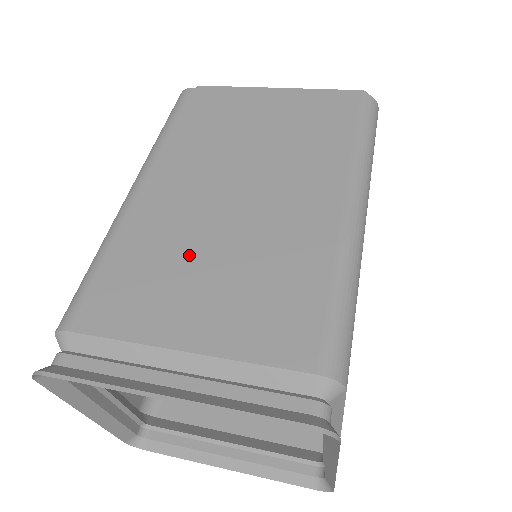
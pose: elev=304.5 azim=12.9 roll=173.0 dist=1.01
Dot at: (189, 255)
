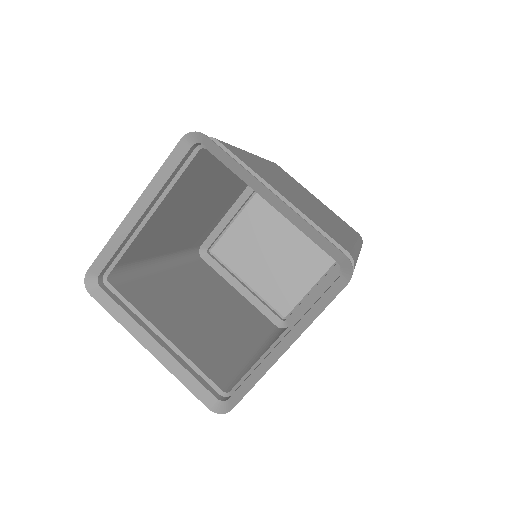
Dot at: (281, 184)
